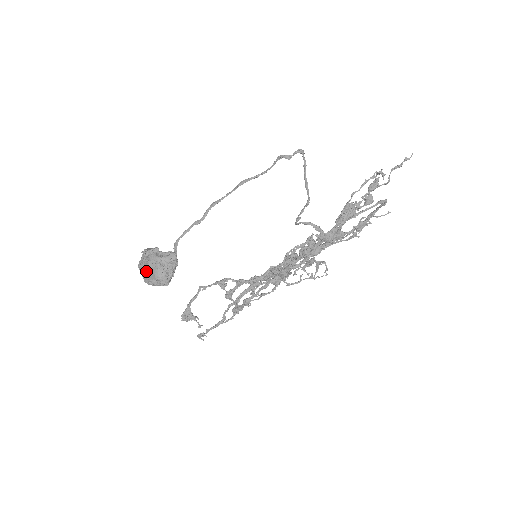
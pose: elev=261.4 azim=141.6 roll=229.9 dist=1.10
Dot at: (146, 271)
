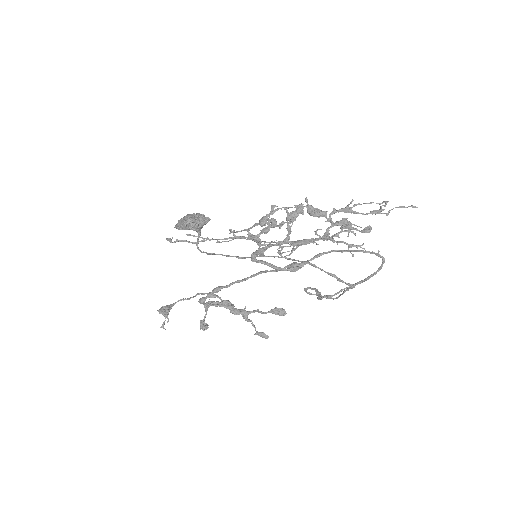
Dot at: occluded
